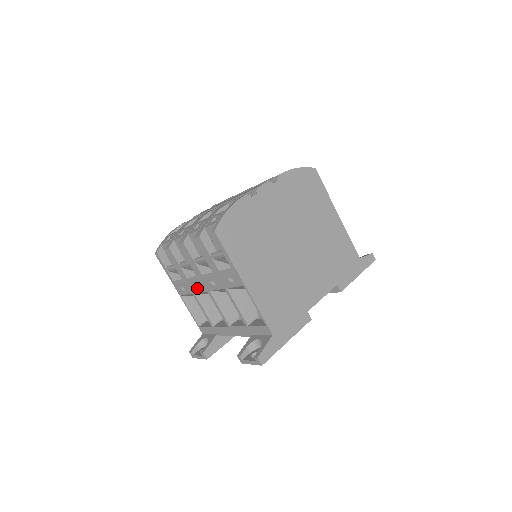
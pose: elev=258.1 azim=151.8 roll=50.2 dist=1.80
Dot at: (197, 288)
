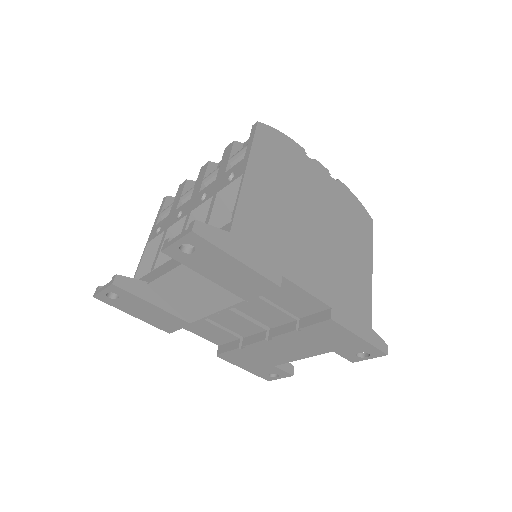
Dot at: (178, 219)
